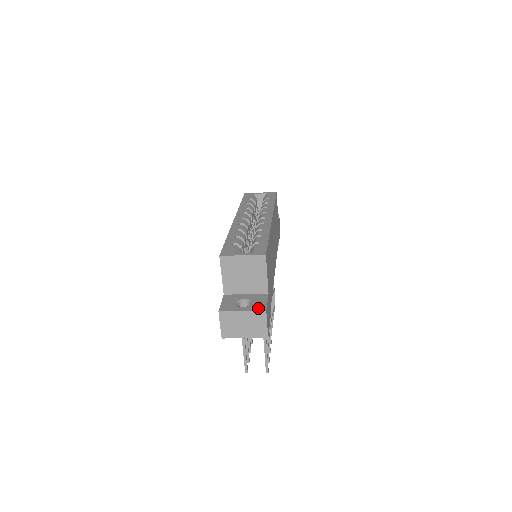
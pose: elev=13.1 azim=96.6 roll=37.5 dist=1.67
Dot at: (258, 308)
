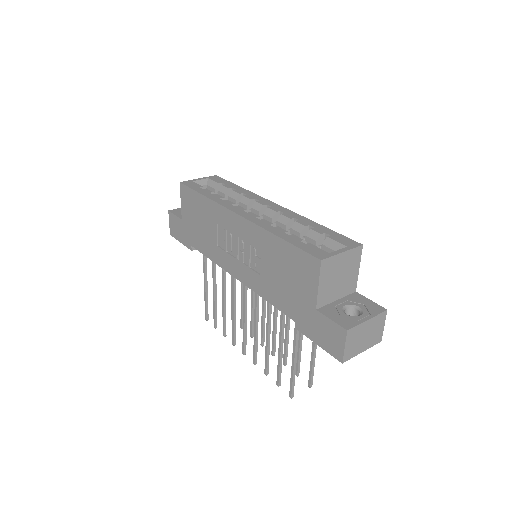
Dot at: (376, 310)
